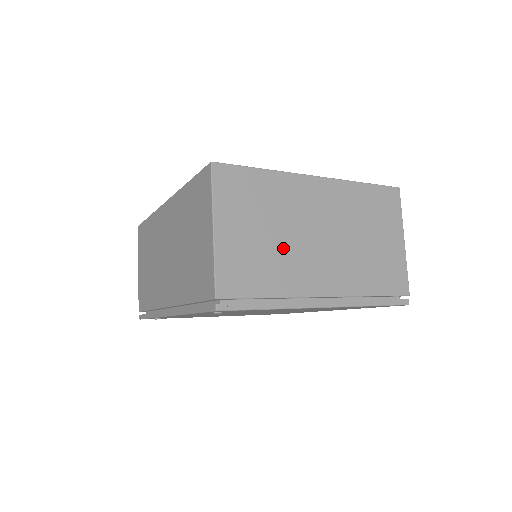
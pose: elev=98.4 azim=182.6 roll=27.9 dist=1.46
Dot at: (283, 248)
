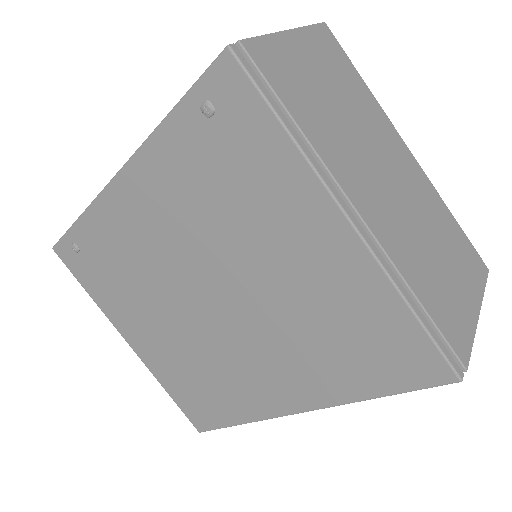
Dot at: (343, 127)
